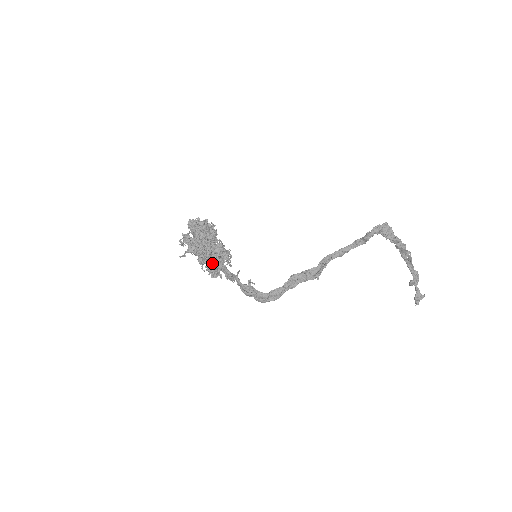
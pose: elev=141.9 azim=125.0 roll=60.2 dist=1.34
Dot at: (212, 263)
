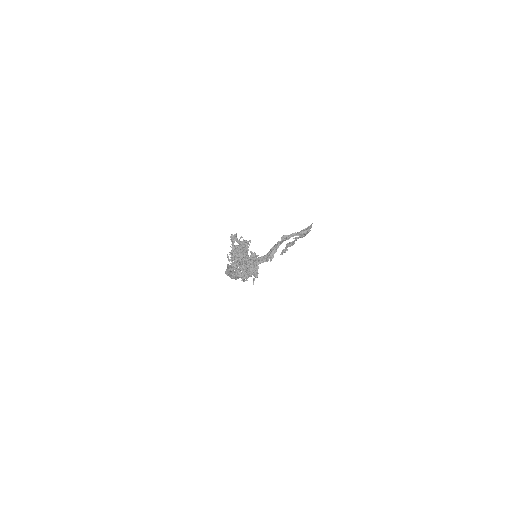
Dot at: occluded
